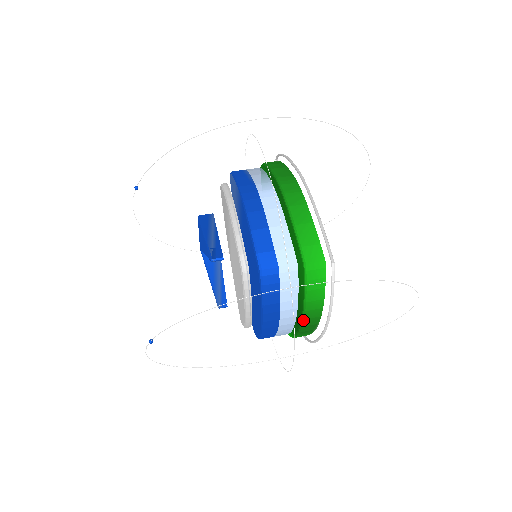
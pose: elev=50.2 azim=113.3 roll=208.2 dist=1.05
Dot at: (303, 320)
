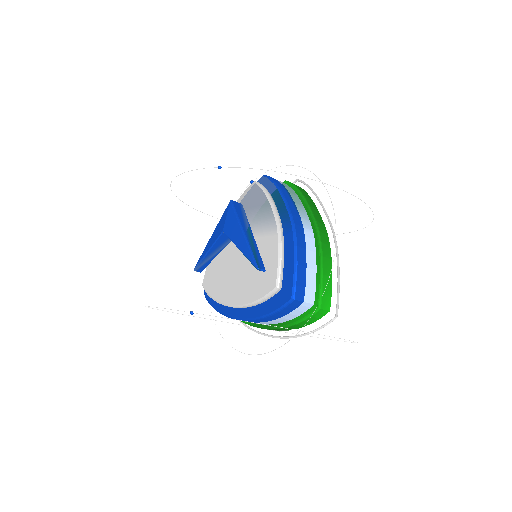
Dot at: (277, 328)
